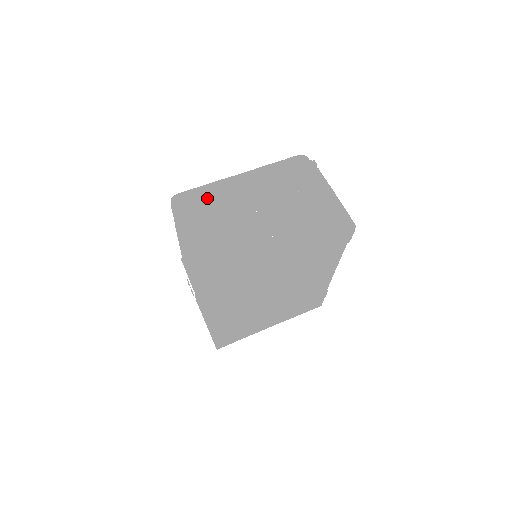
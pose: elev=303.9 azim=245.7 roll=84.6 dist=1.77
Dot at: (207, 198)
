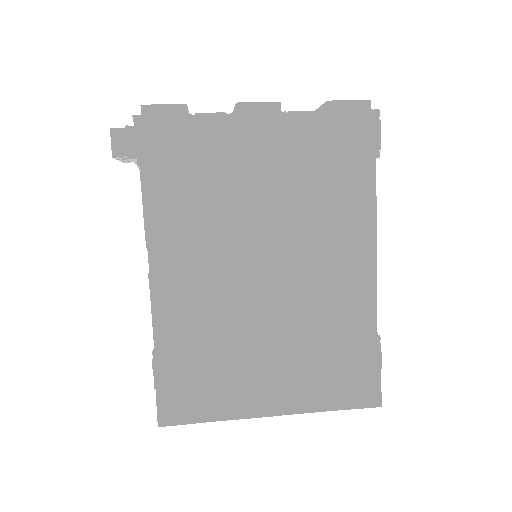
Dot at: occluded
